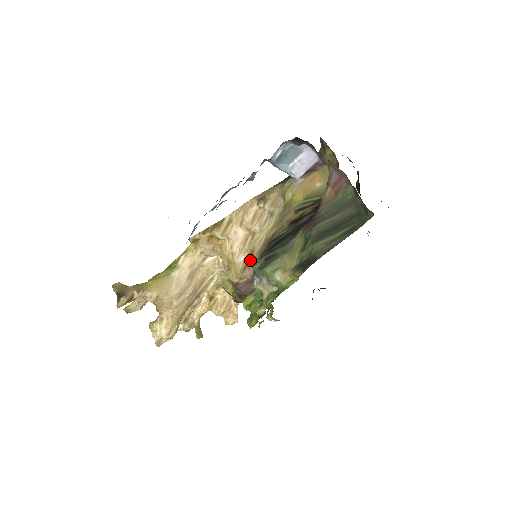
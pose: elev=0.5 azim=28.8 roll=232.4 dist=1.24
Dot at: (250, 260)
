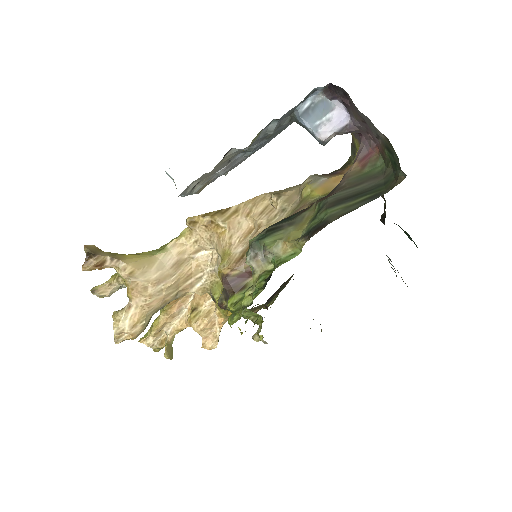
Dot at: occluded
